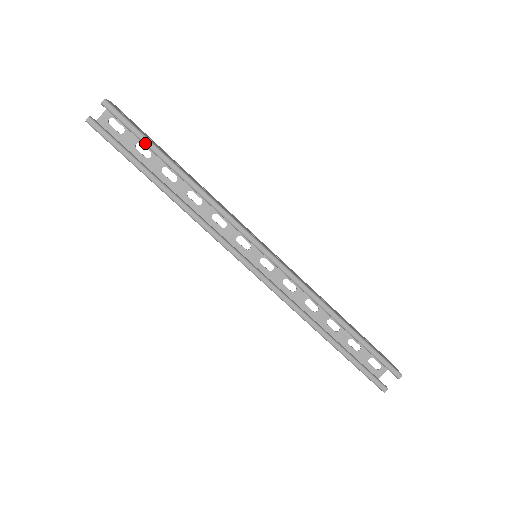
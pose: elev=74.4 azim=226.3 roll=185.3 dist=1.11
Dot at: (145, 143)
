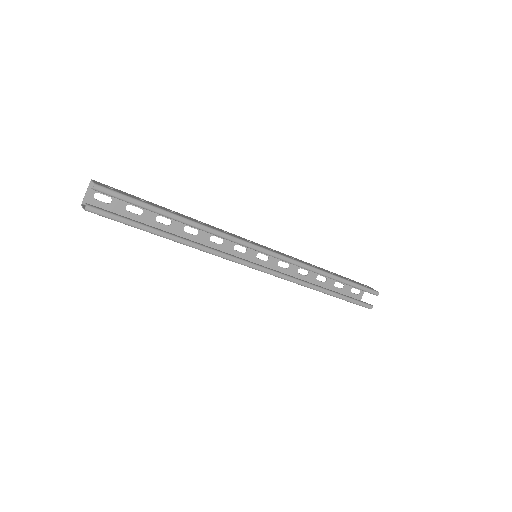
Dot at: (144, 207)
